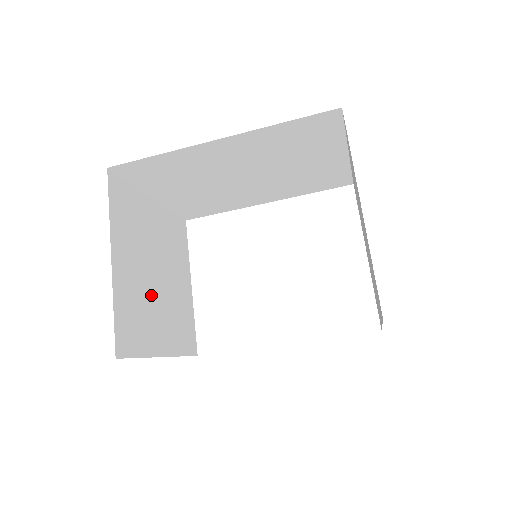
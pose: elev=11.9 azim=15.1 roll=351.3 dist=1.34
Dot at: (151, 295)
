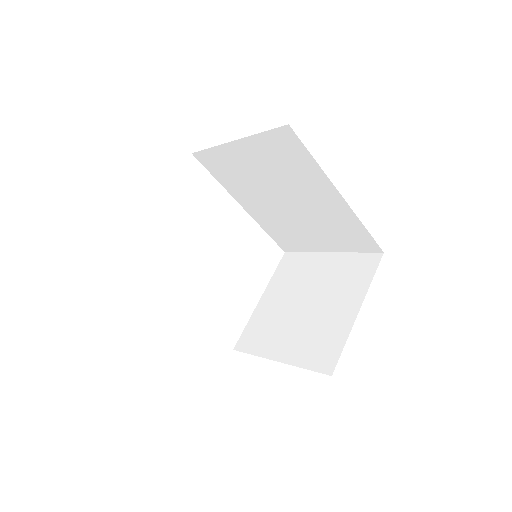
Dot at: occluded
